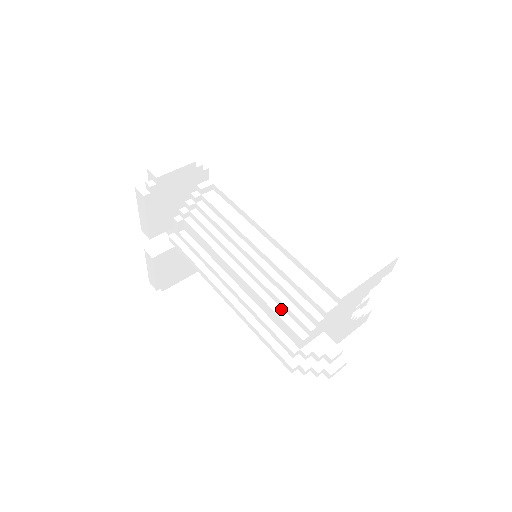
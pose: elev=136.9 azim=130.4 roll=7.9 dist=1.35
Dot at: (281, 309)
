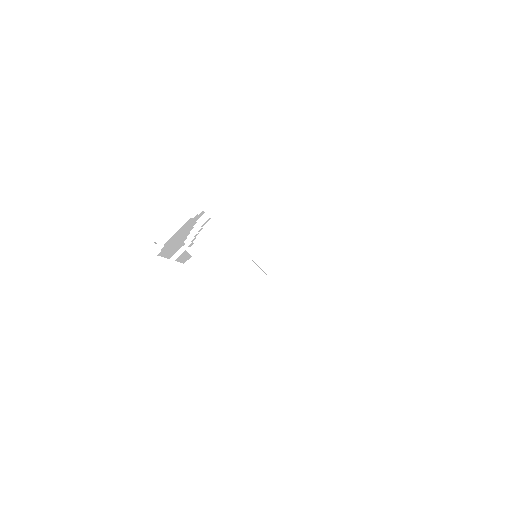
Dot at: (277, 321)
